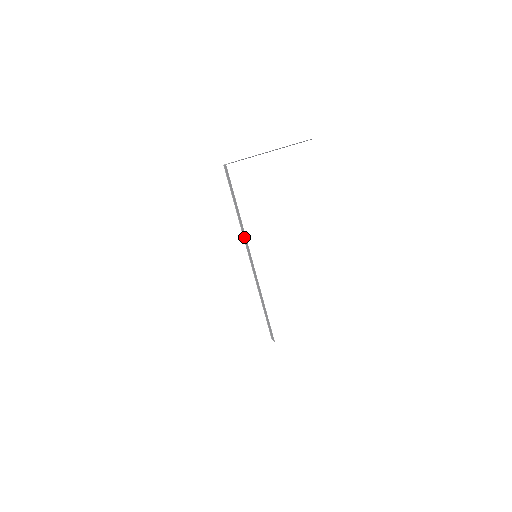
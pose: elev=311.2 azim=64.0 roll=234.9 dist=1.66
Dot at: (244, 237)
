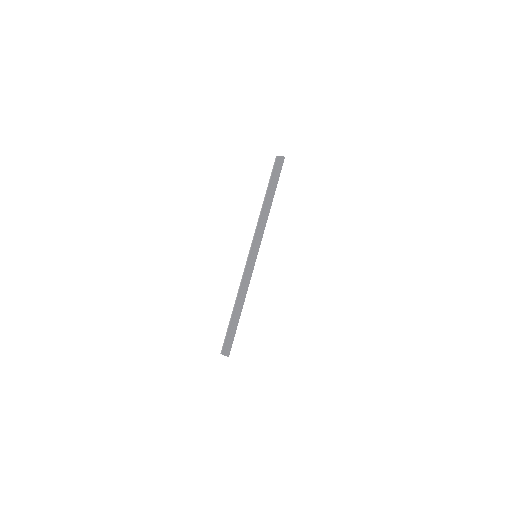
Dot at: (258, 231)
